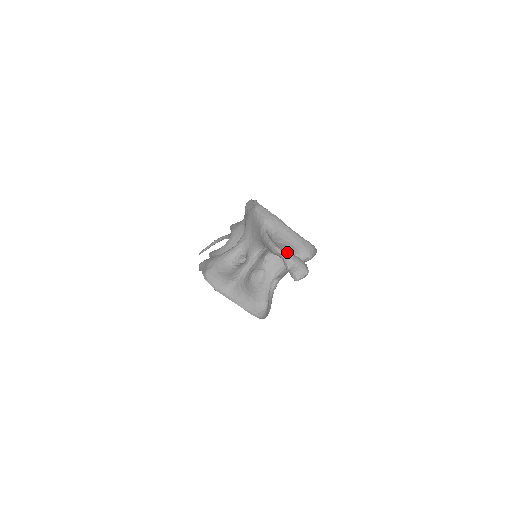
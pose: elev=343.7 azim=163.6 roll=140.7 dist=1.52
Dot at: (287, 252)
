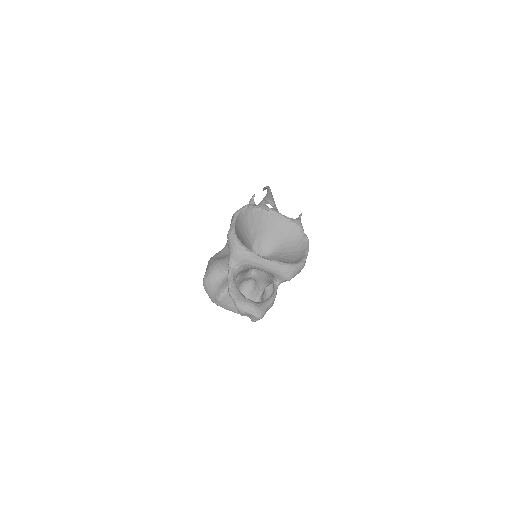
Dot at: (238, 301)
